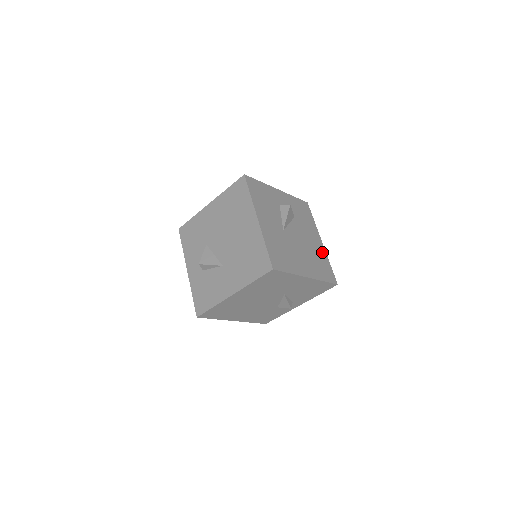
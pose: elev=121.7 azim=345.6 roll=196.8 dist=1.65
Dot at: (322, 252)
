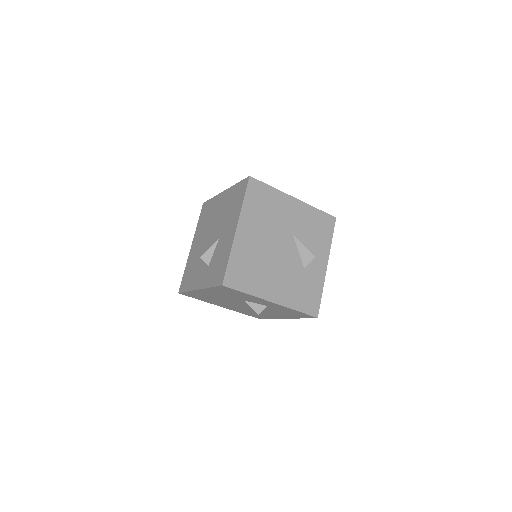
Dot at: occluded
